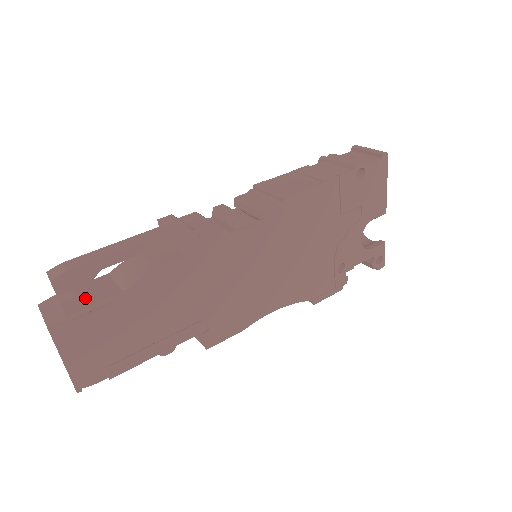
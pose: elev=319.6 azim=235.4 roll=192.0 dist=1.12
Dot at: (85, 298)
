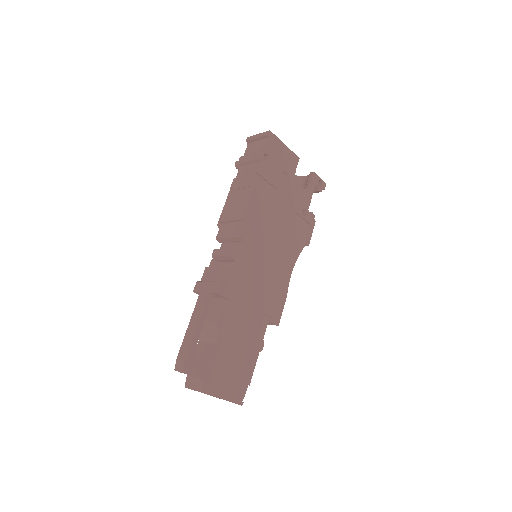
Dot at: (203, 364)
